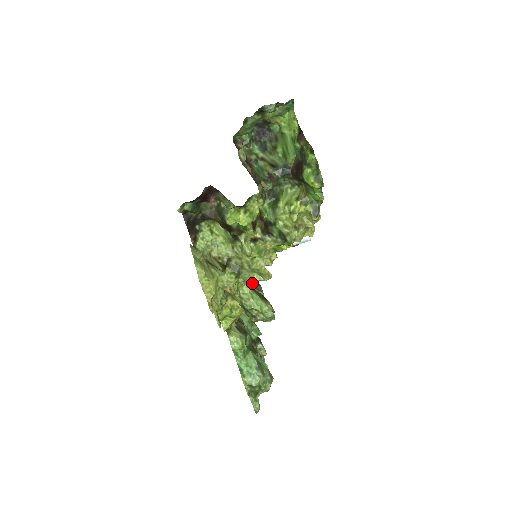
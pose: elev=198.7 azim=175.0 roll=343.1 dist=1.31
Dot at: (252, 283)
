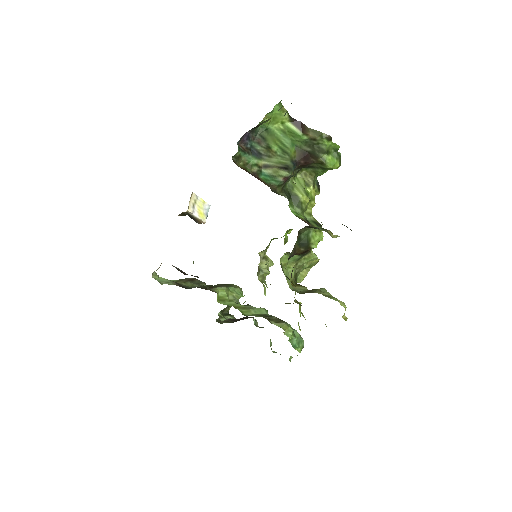
Dot at: (194, 283)
